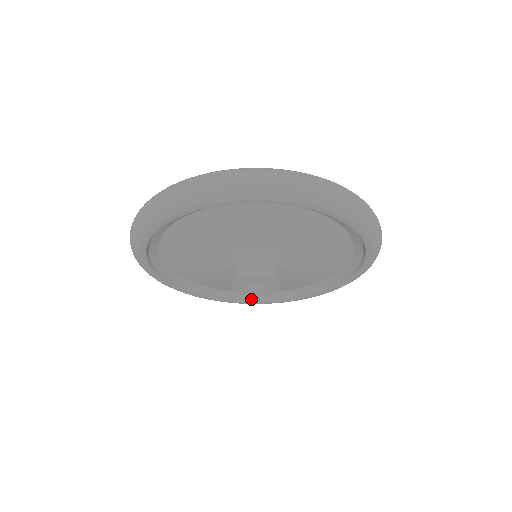
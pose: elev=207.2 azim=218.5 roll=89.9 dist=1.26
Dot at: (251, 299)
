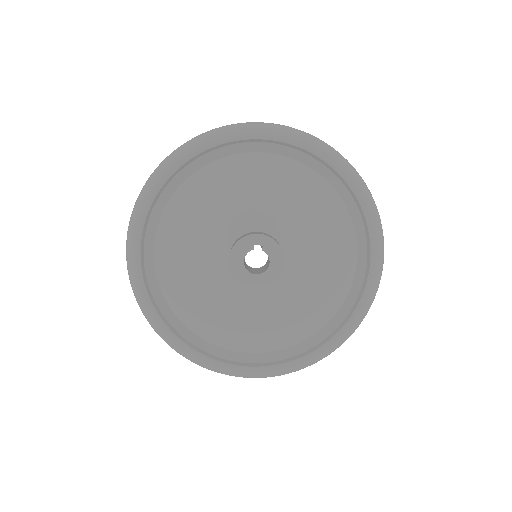
Dot at: (161, 312)
